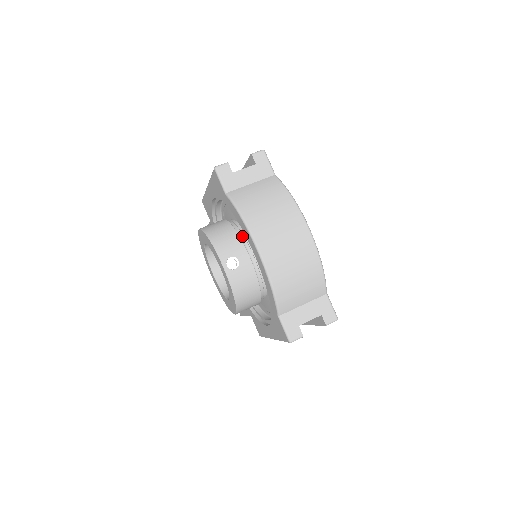
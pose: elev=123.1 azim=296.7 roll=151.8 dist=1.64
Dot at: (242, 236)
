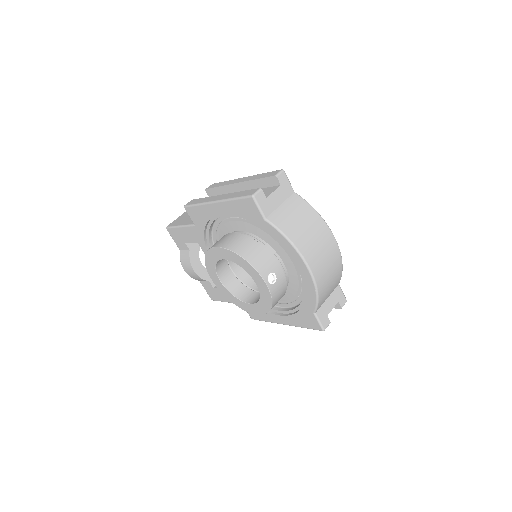
Dot at: (269, 250)
